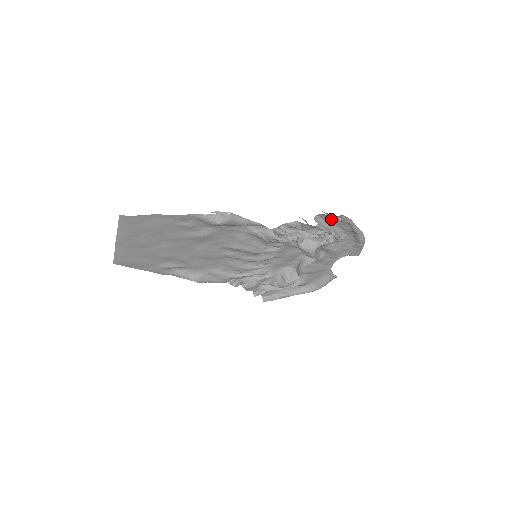
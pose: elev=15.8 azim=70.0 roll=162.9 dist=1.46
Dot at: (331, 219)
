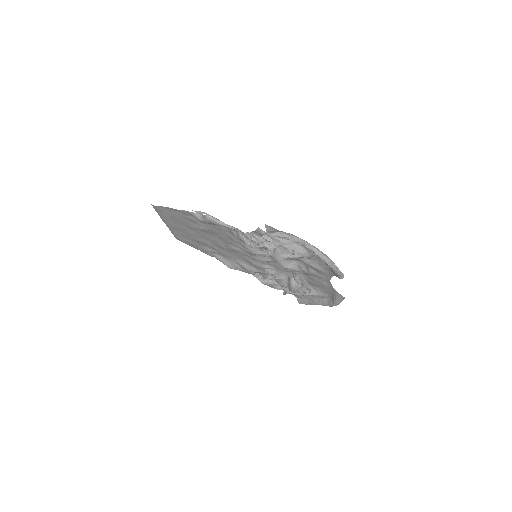
Dot at: occluded
